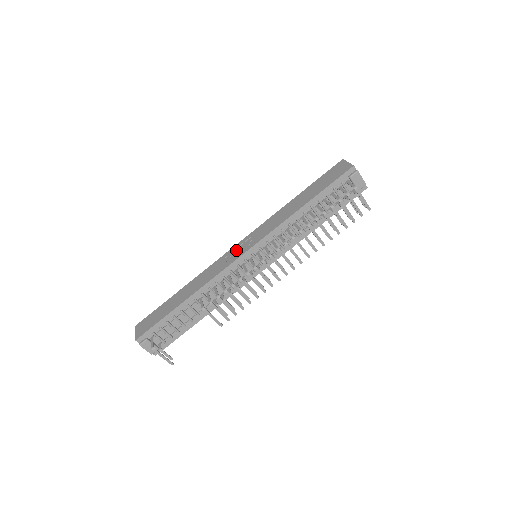
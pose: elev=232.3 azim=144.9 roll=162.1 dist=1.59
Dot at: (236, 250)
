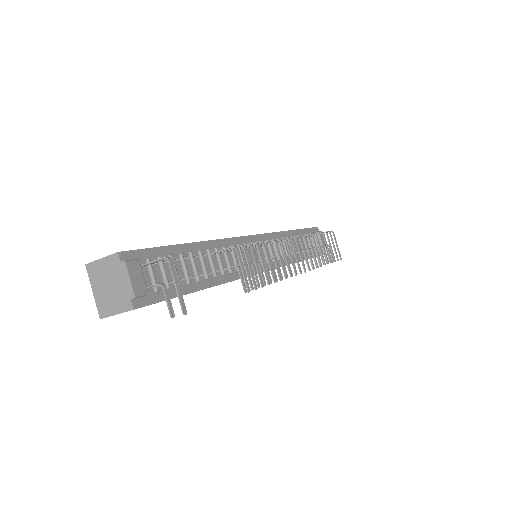
Dot at: occluded
